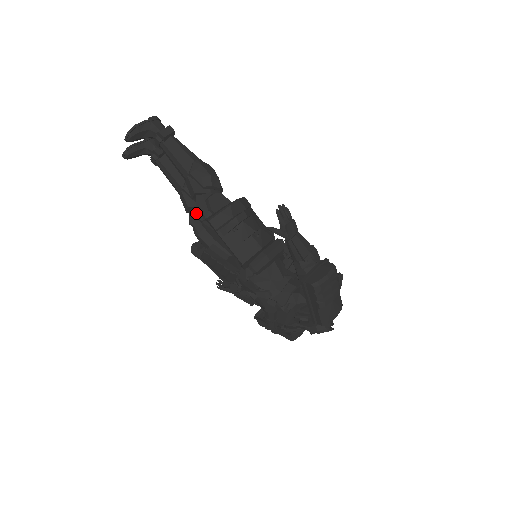
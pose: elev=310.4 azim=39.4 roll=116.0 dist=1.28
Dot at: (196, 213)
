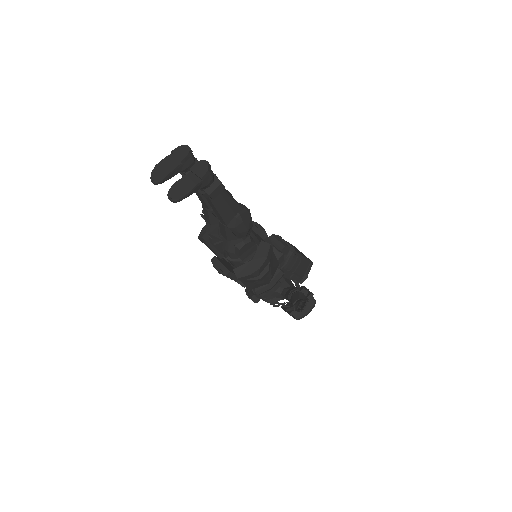
Dot at: (216, 228)
